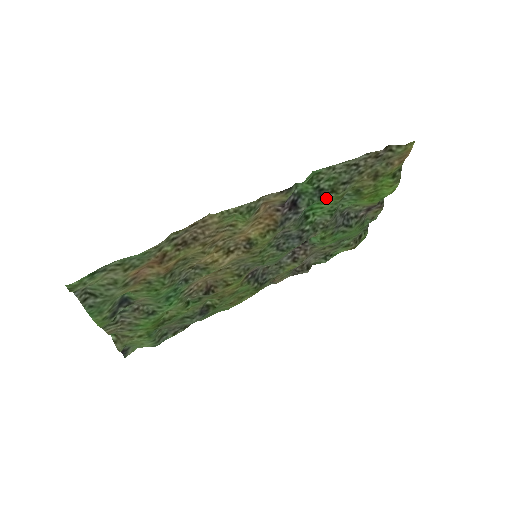
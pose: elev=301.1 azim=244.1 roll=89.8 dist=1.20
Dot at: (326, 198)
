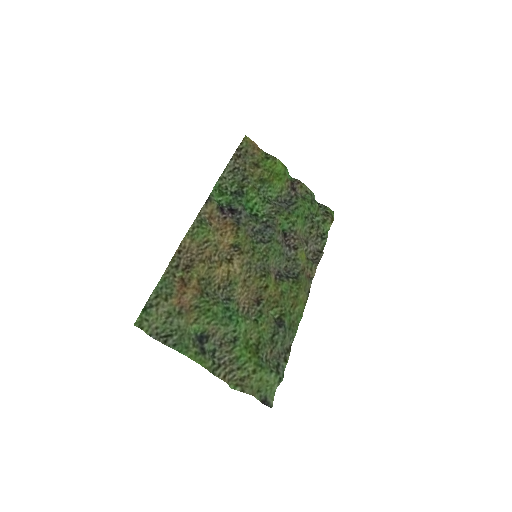
Dot at: (245, 194)
